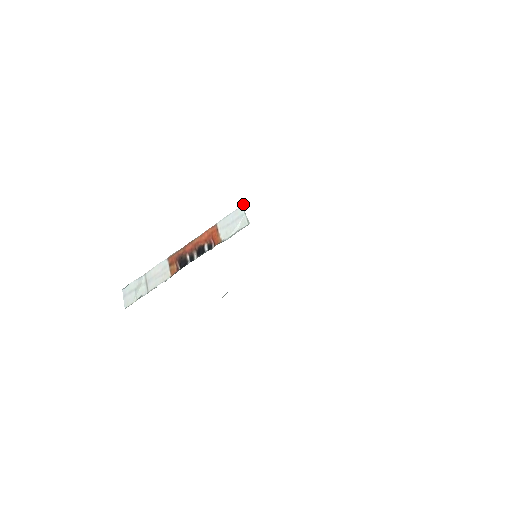
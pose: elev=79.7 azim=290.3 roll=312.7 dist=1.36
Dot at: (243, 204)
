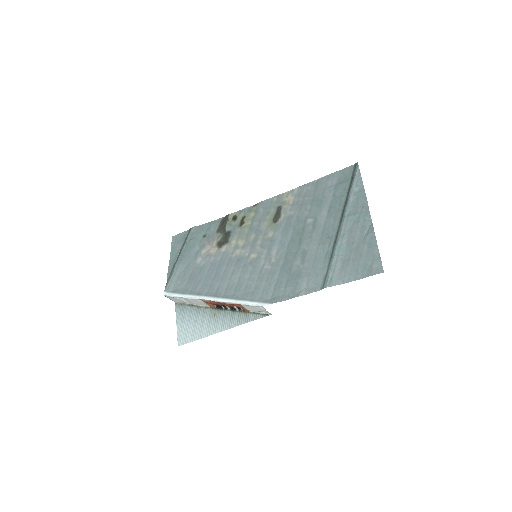
Dot at: (262, 306)
